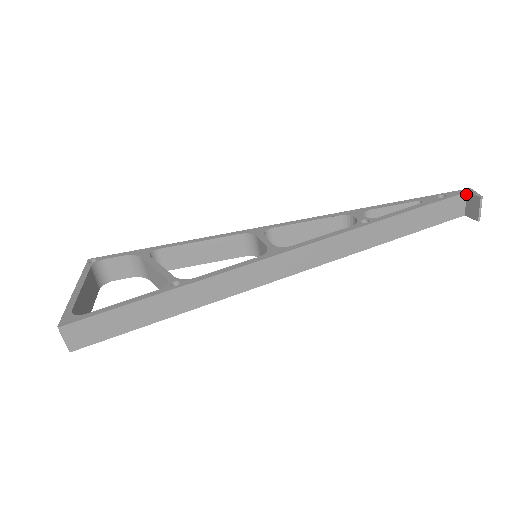
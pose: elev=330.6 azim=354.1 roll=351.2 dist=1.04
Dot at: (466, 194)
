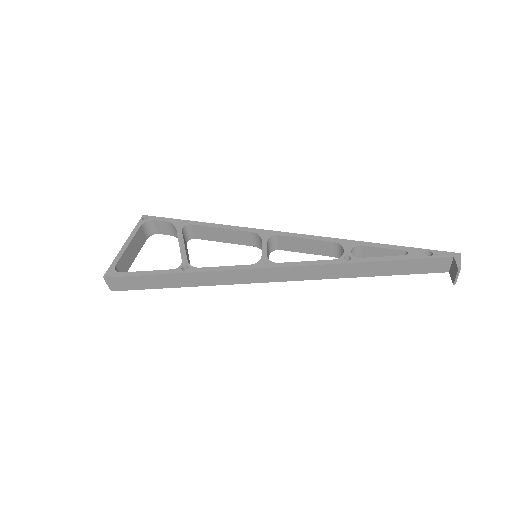
Dot at: (453, 258)
